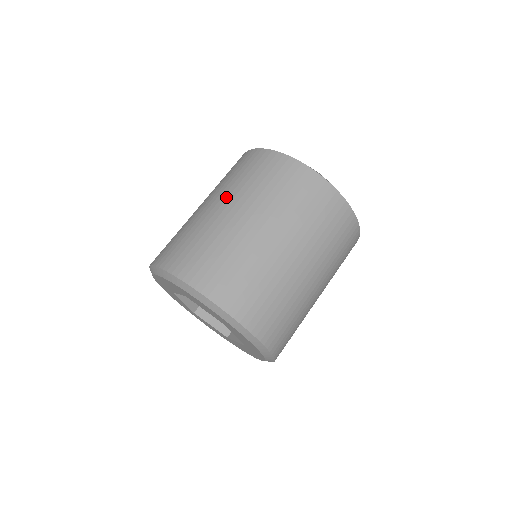
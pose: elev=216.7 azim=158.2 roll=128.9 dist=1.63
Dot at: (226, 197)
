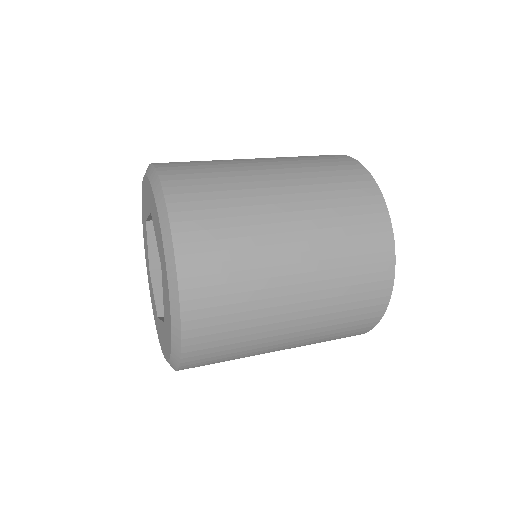
Dot at: (272, 159)
